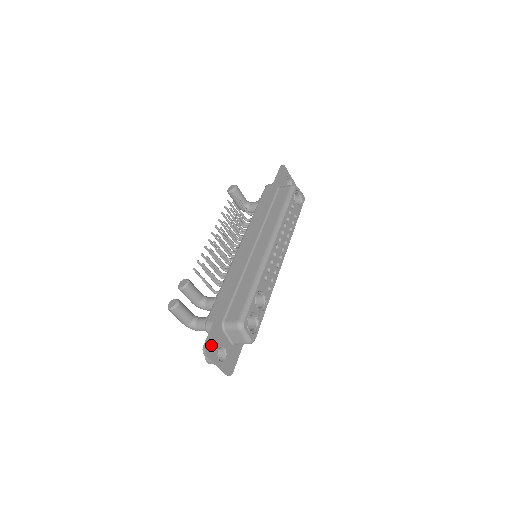
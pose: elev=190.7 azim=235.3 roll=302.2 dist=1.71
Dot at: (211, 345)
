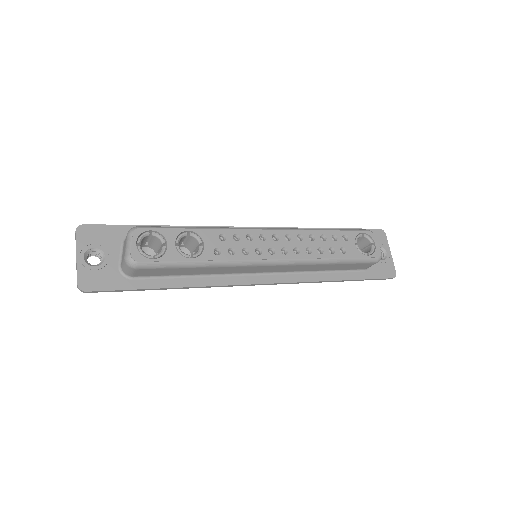
Dot at: (92, 233)
